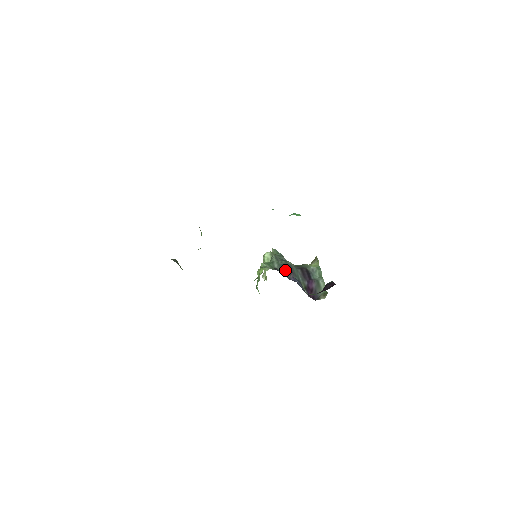
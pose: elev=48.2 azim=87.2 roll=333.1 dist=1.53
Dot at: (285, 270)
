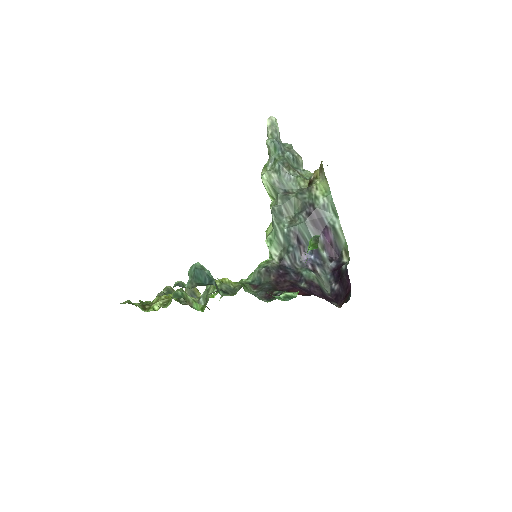
Dot at: (293, 254)
